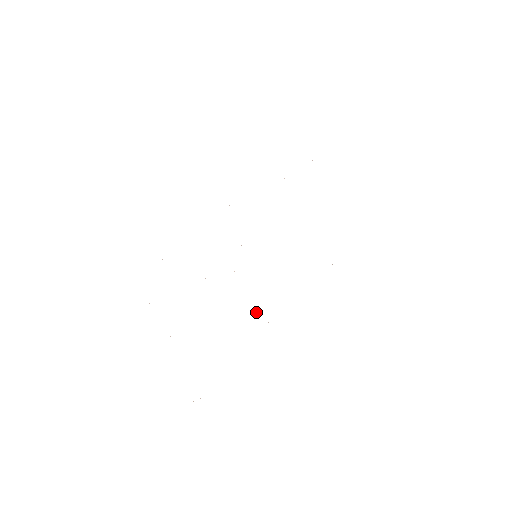
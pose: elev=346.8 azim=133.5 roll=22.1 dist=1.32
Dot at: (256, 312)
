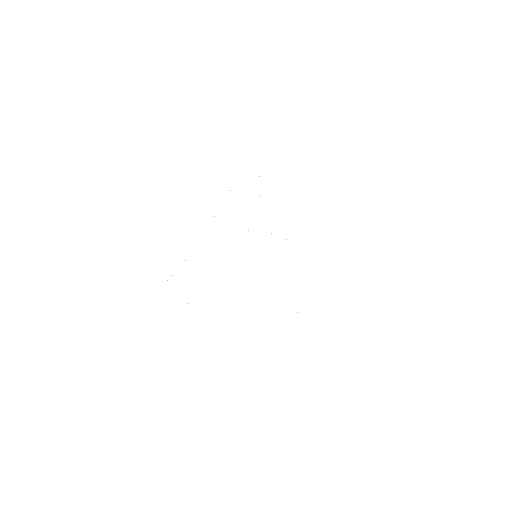
Dot at: occluded
